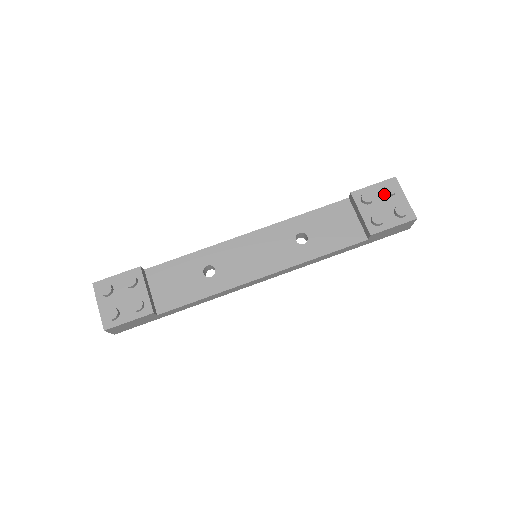
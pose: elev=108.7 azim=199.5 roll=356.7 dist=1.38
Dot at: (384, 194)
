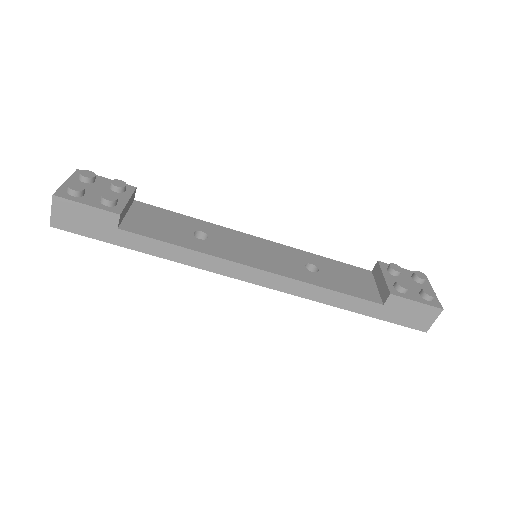
Dot at: (412, 278)
